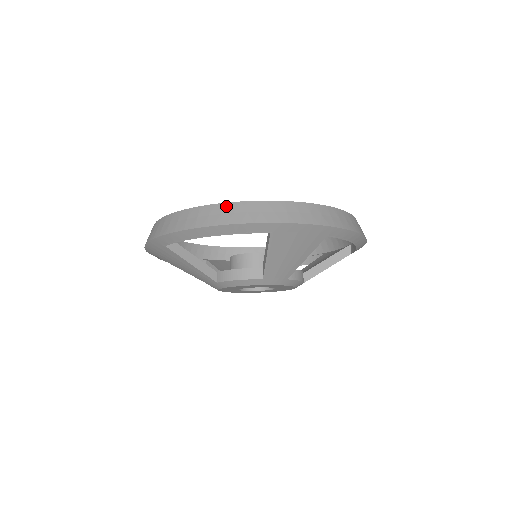
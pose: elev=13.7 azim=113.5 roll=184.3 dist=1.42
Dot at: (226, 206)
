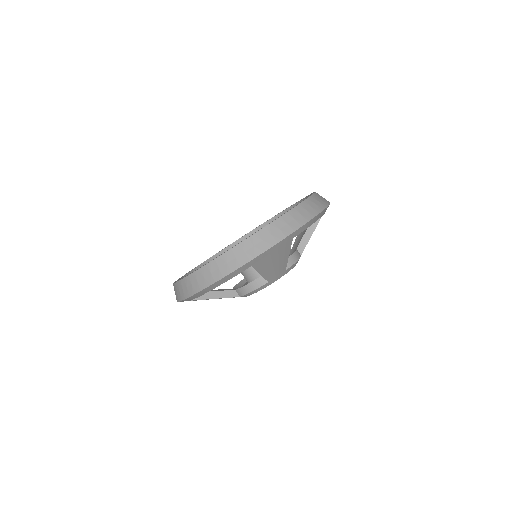
Dot at: (211, 265)
